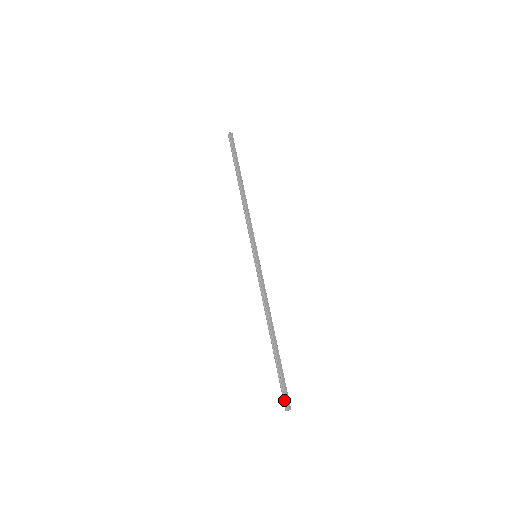
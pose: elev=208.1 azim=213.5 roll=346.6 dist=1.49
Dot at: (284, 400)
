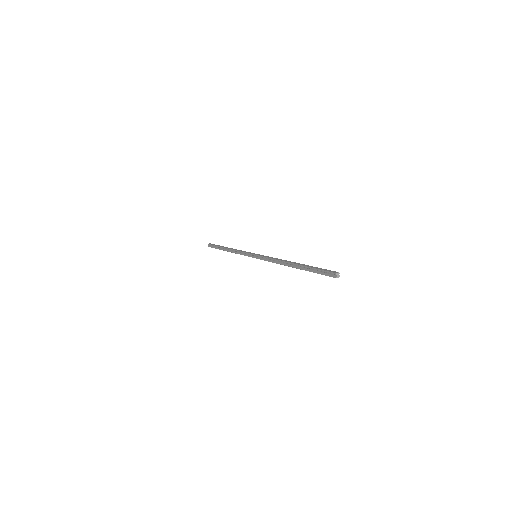
Dot at: (329, 275)
